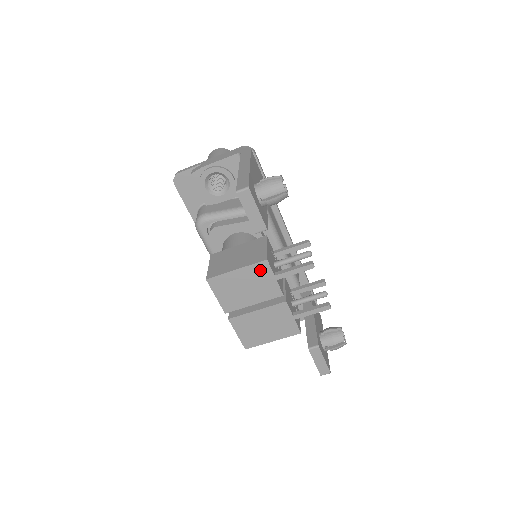
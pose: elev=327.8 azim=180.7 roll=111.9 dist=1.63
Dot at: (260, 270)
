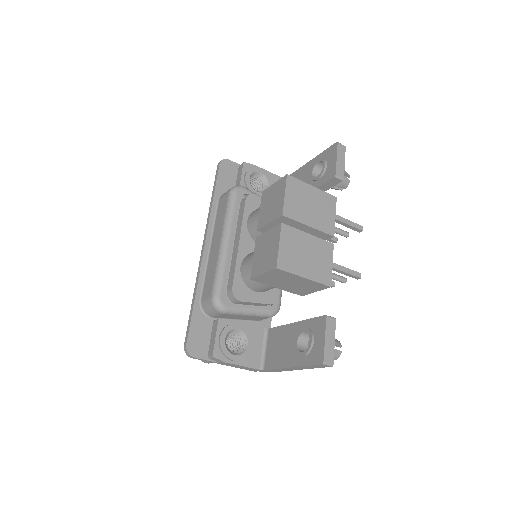
Dot at: (328, 201)
